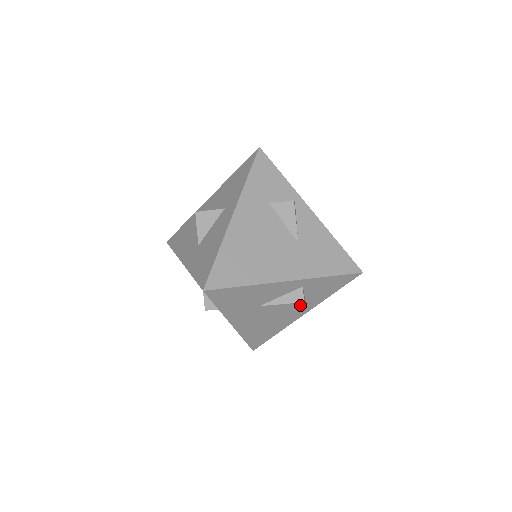
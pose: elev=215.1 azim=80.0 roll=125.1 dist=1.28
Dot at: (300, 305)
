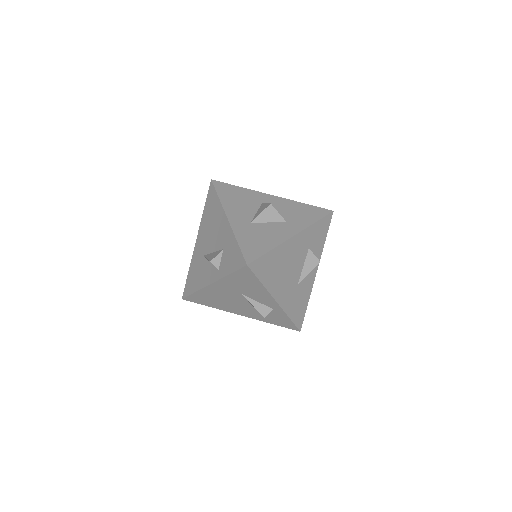
Dot at: (251, 311)
